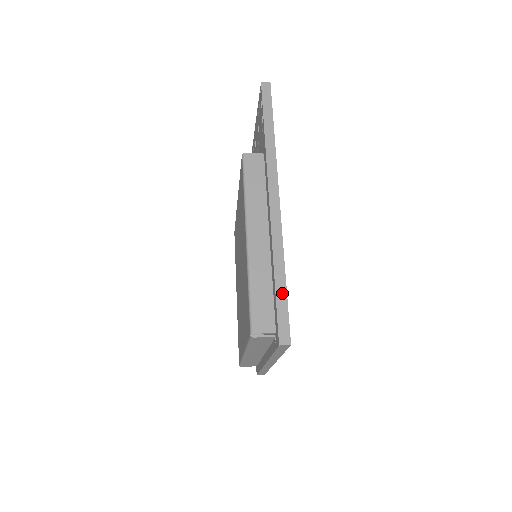
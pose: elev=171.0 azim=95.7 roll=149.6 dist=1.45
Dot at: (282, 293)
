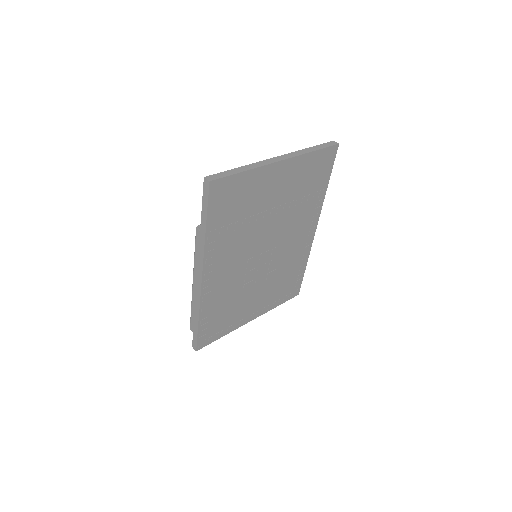
Dot at: (196, 328)
